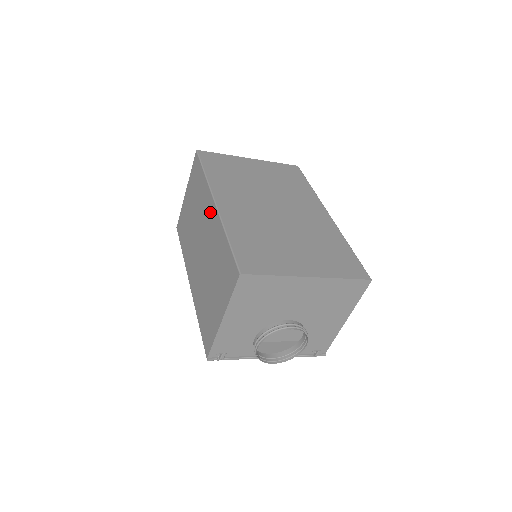
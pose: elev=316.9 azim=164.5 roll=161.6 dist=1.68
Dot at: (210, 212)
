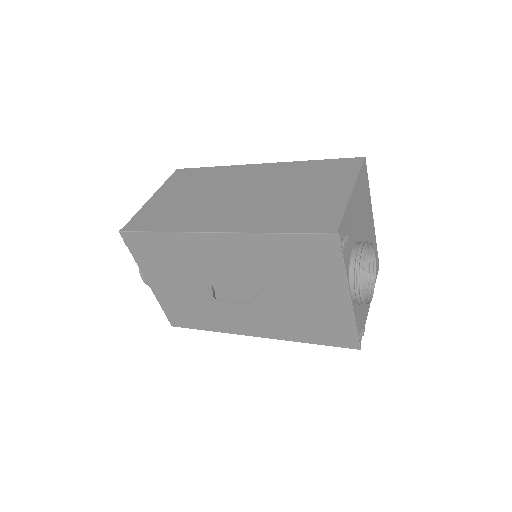
Dot at: (255, 170)
